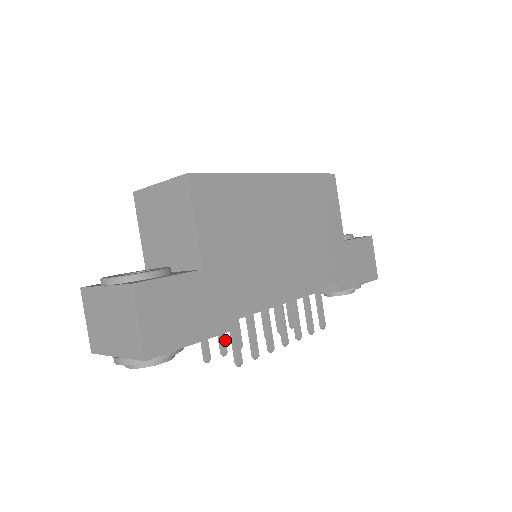
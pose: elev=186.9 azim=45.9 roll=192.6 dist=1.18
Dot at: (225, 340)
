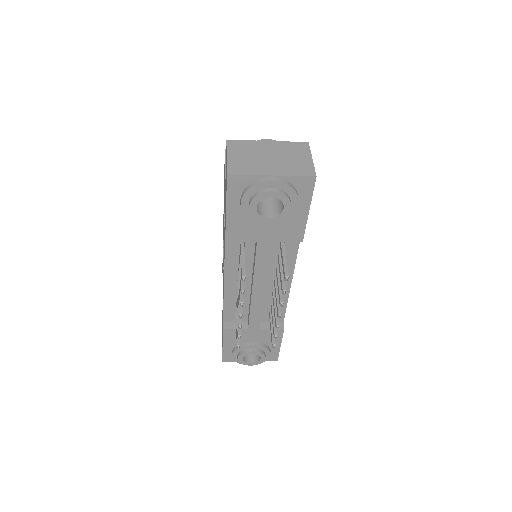
Dot at: occluded
